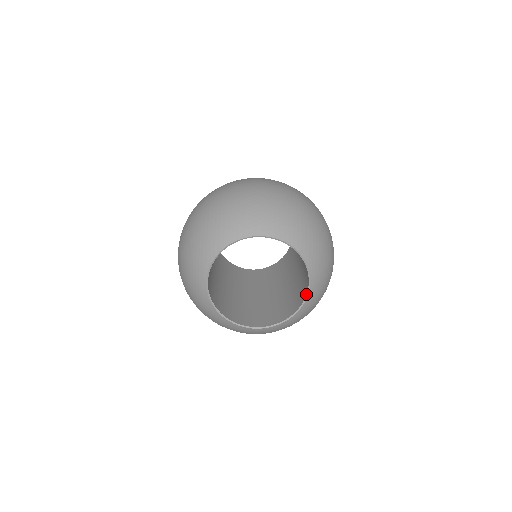
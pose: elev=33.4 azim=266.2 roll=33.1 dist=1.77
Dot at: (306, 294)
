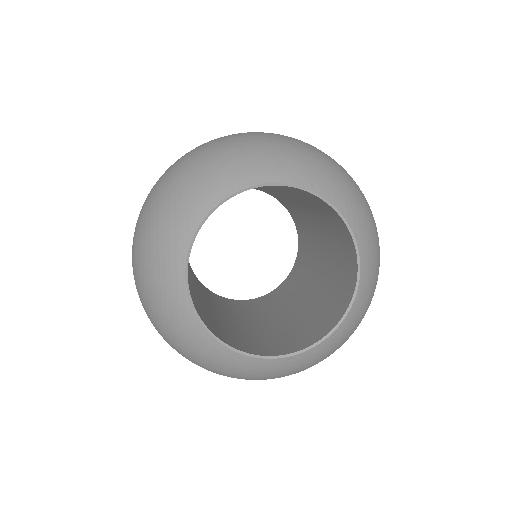
Dot at: (355, 285)
